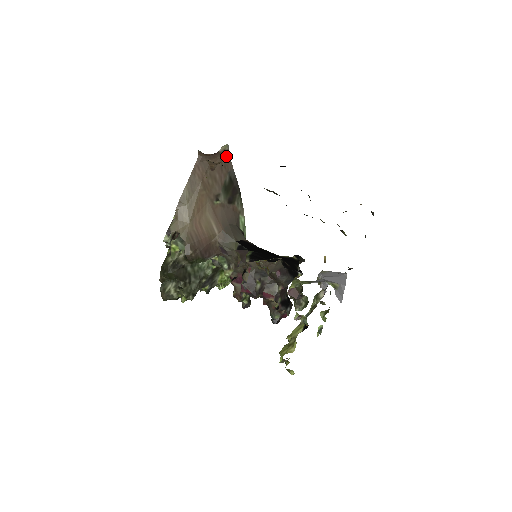
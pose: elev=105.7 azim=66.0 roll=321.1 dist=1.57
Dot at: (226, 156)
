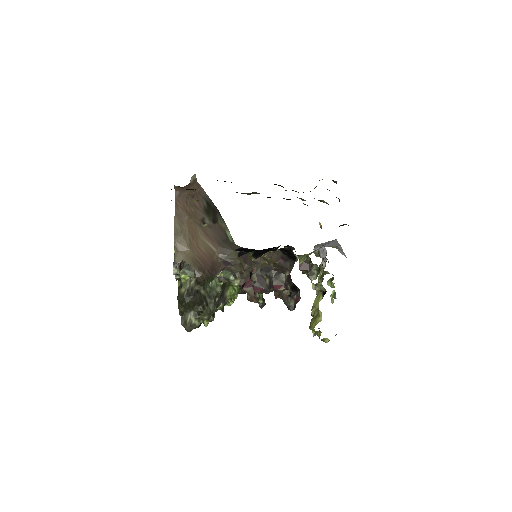
Dot at: (197, 185)
